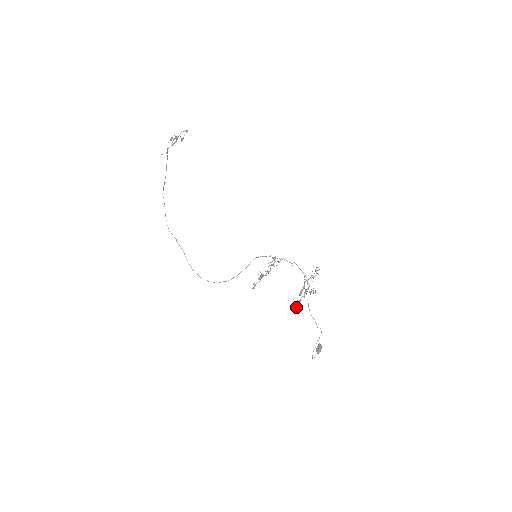
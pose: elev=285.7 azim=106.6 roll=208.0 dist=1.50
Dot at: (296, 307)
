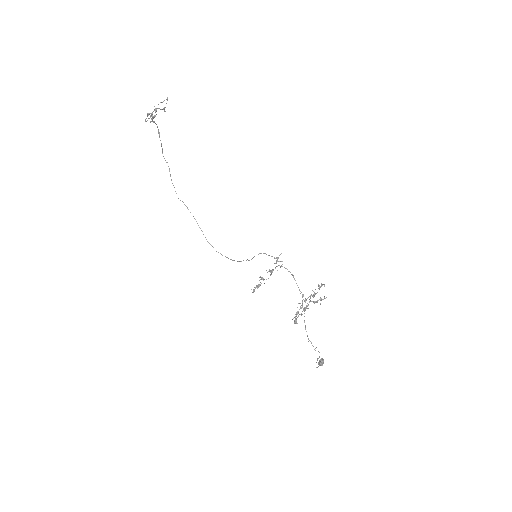
Dot at: (295, 322)
